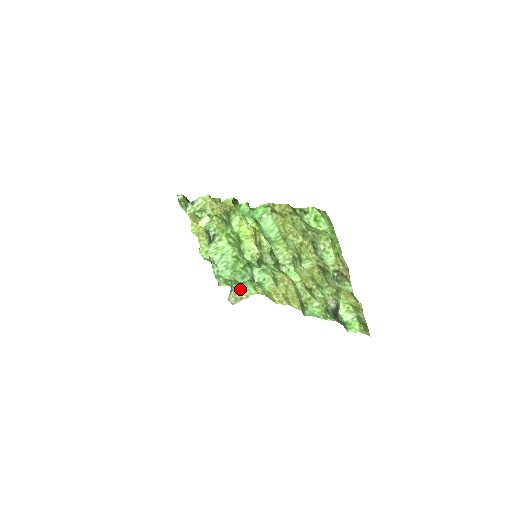
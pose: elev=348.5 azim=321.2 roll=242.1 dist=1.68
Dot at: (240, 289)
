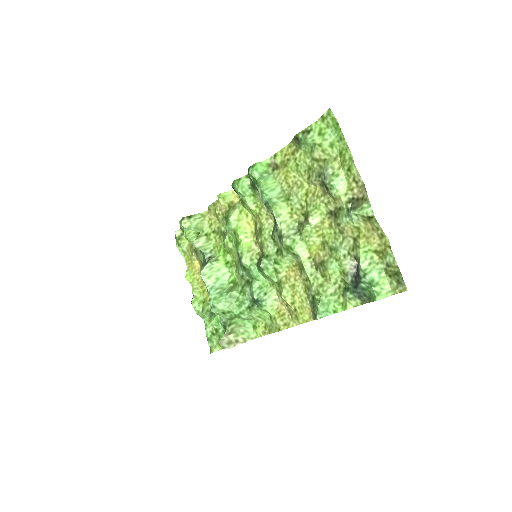
Dot at: (236, 327)
